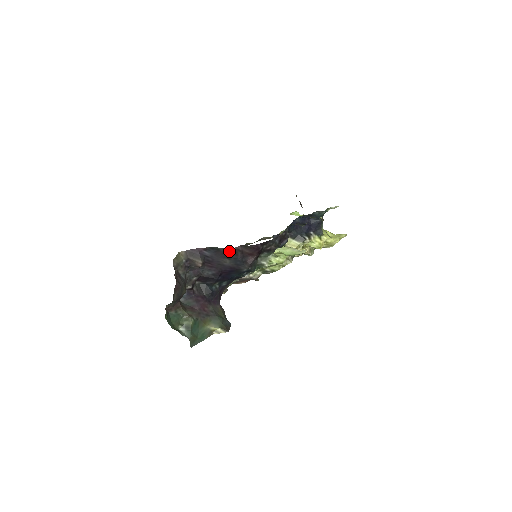
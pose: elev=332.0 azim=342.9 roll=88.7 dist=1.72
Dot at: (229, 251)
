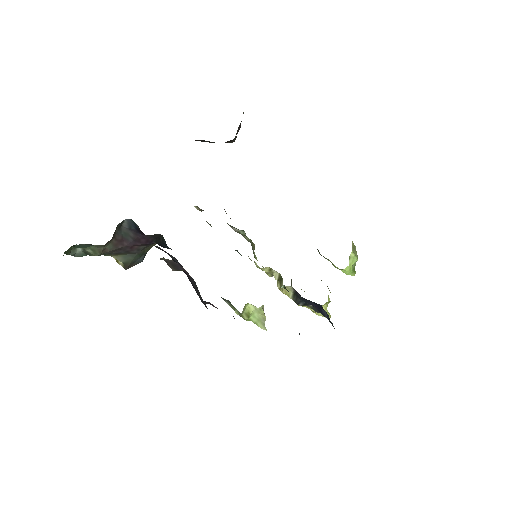
Dot at: occluded
